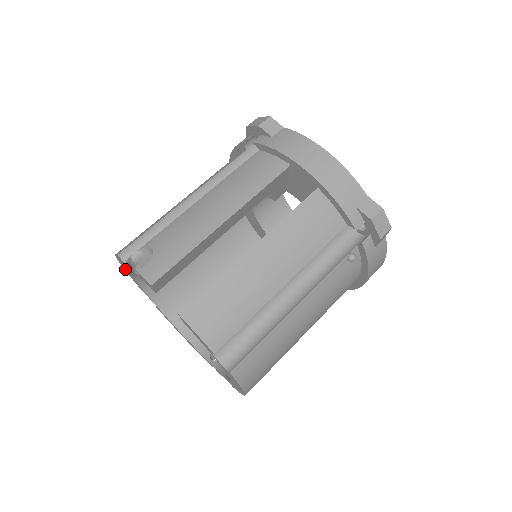
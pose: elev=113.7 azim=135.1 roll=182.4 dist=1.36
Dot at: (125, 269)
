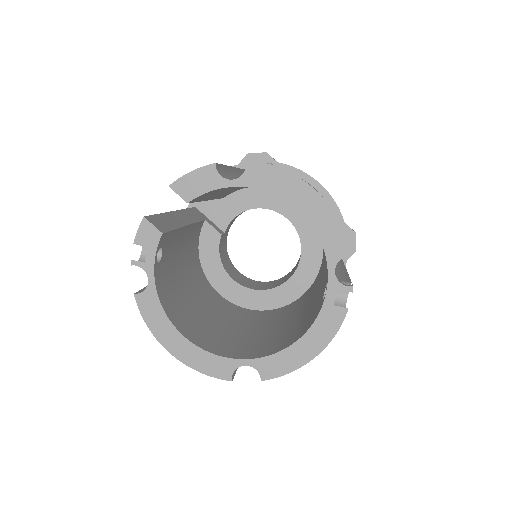
Dot at: (178, 352)
